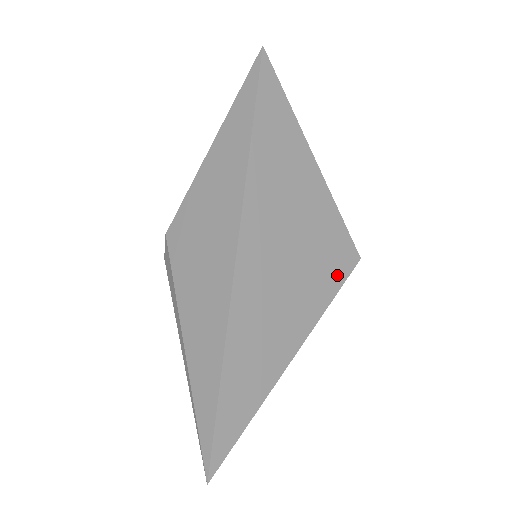
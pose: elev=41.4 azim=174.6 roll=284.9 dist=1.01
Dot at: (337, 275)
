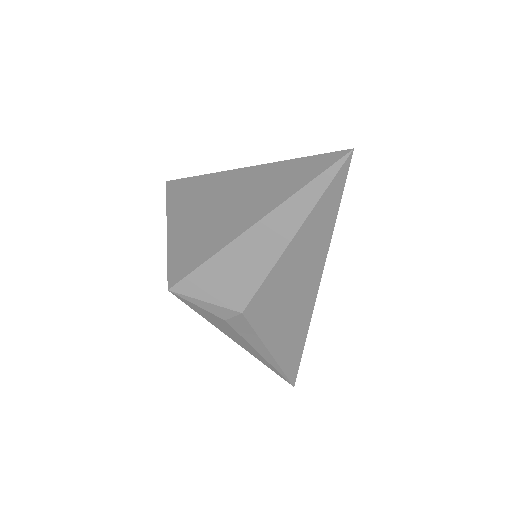
Dot at: occluded
